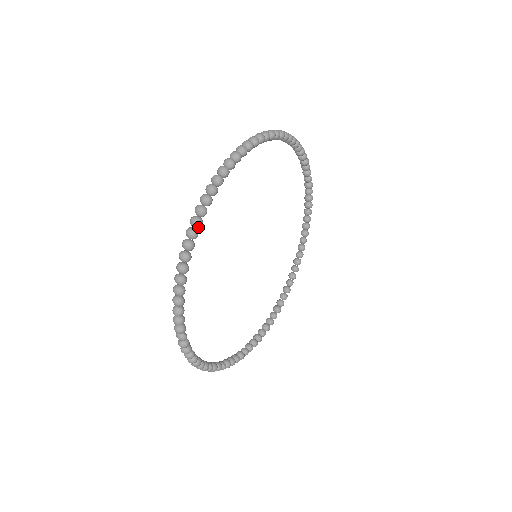
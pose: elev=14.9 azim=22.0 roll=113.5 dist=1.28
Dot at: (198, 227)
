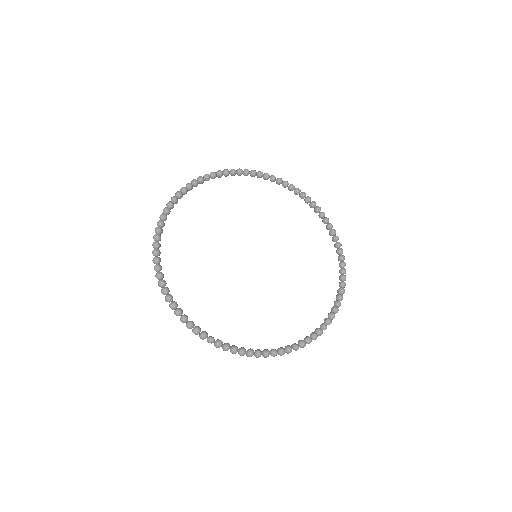
Dot at: (159, 270)
